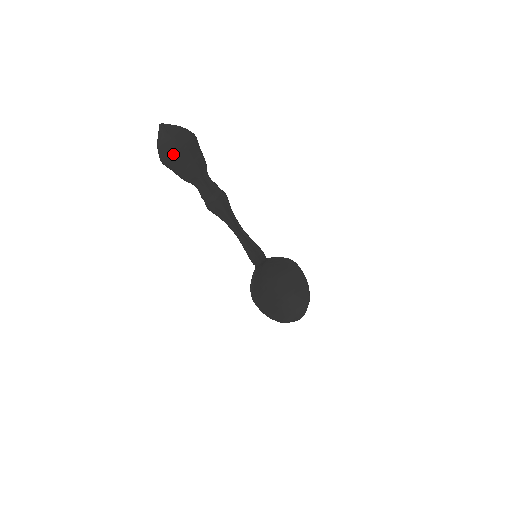
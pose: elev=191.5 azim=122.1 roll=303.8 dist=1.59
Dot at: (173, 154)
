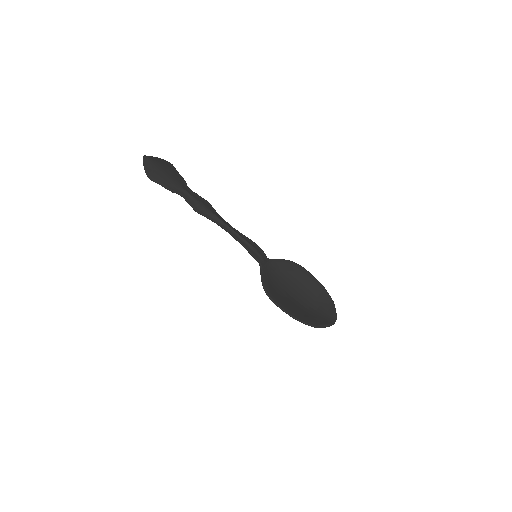
Dot at: (157, 171)
